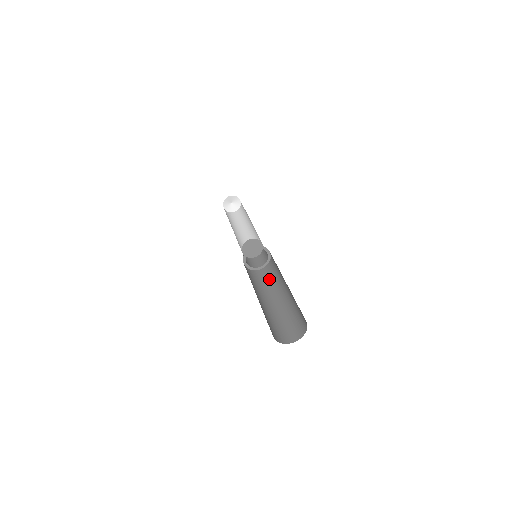
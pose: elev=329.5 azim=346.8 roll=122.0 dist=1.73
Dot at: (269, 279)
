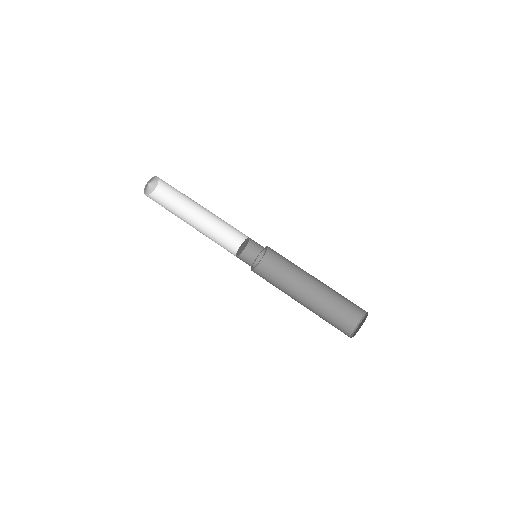
Dot at: (279, 273)
